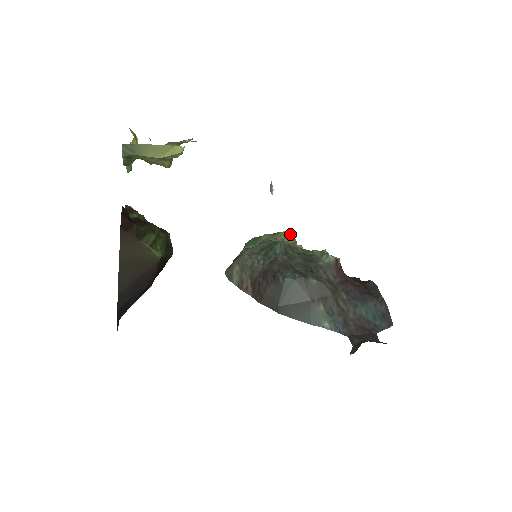
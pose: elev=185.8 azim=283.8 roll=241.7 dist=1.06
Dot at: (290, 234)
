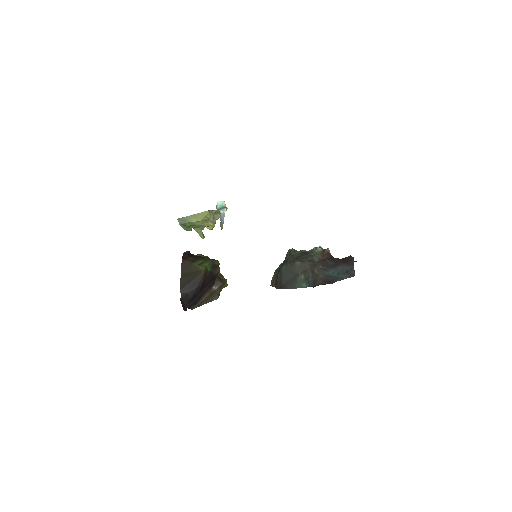
Dot at: occluded
